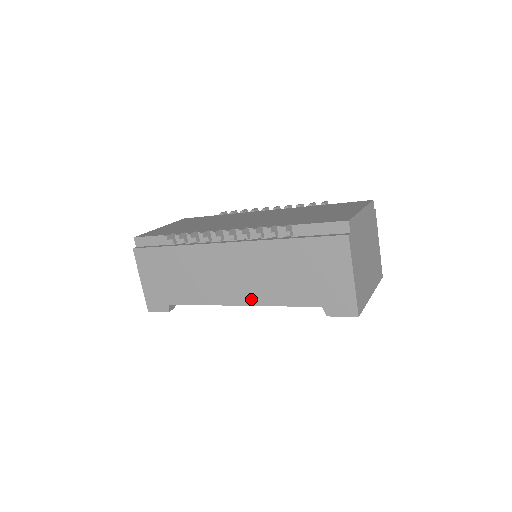
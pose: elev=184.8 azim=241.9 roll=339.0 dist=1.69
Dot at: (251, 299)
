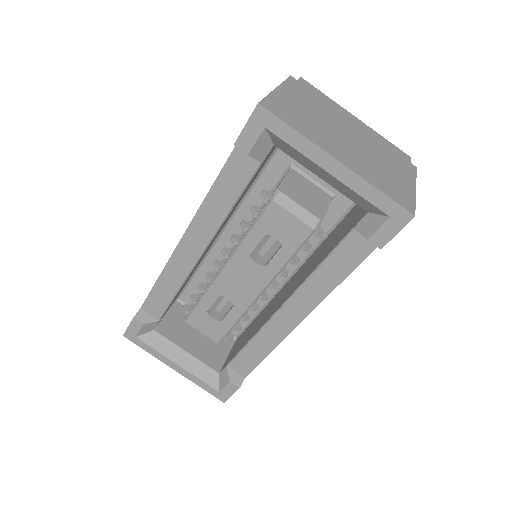
Dot at: occluded
